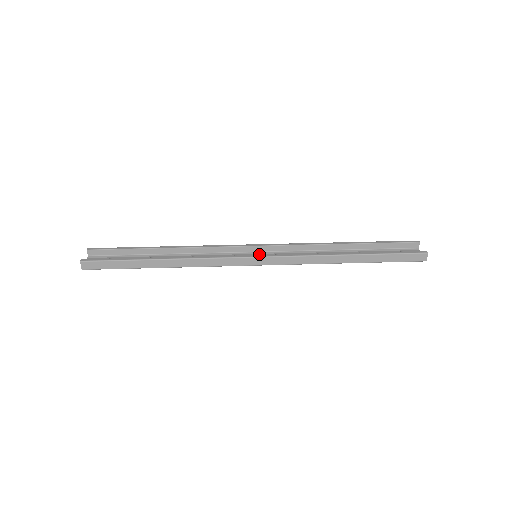
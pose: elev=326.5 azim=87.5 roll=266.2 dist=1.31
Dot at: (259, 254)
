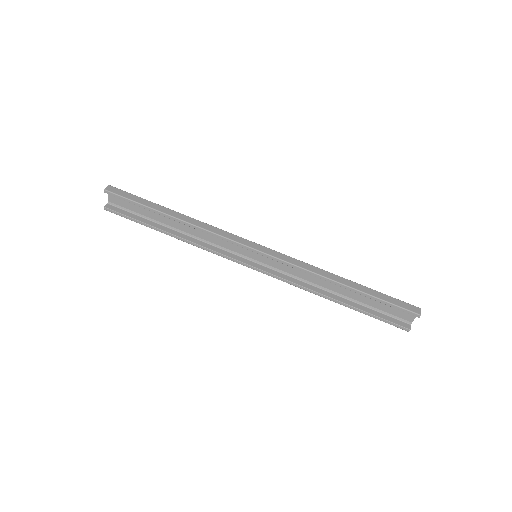
Dot at: occluded
